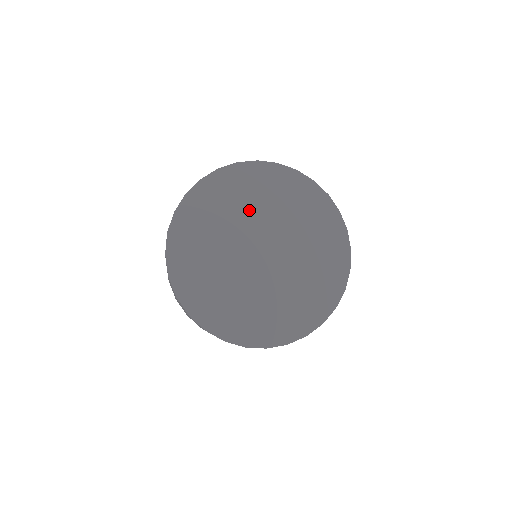
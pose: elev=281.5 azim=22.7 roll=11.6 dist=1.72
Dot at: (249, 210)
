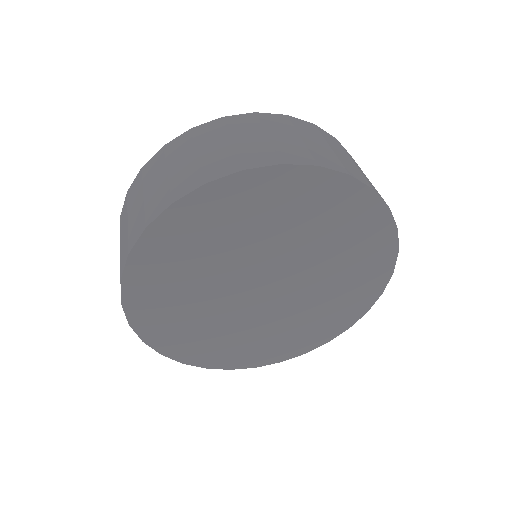
Dot at: (286, 236)
